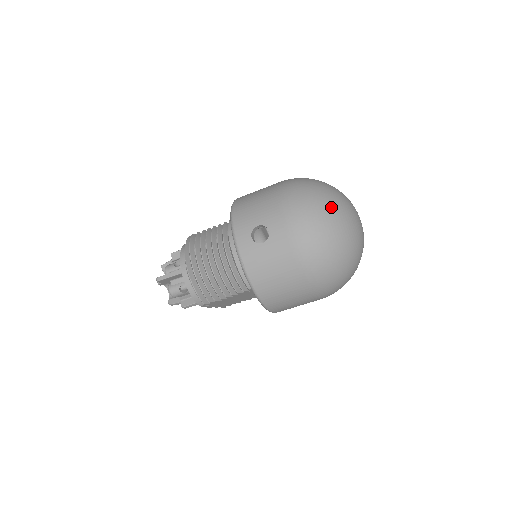
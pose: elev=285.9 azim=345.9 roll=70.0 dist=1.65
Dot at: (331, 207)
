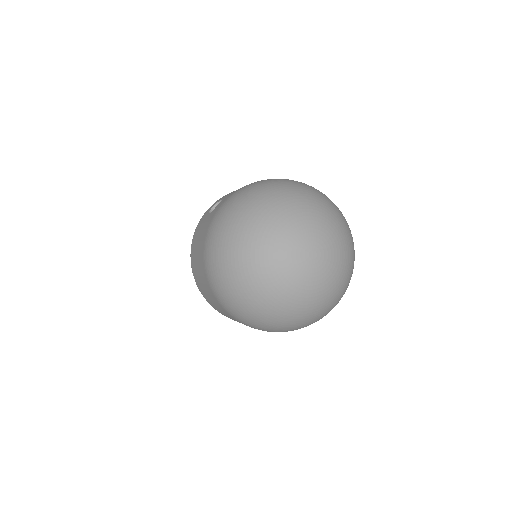
Dot at: (264, 205)
